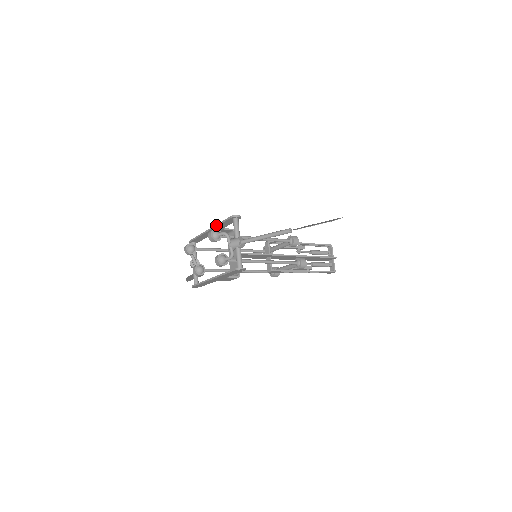
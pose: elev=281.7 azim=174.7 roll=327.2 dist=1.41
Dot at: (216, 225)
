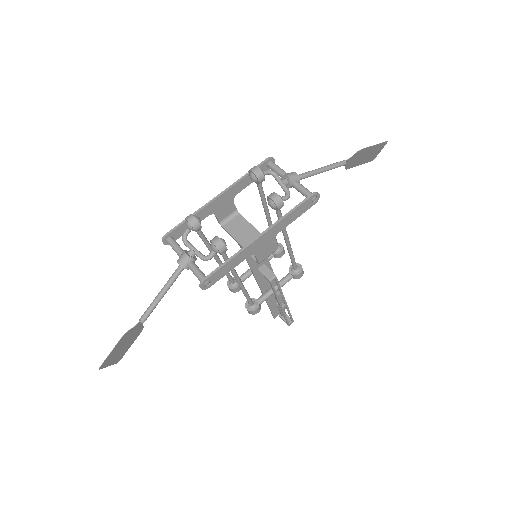
Dot at: (237, 180)
